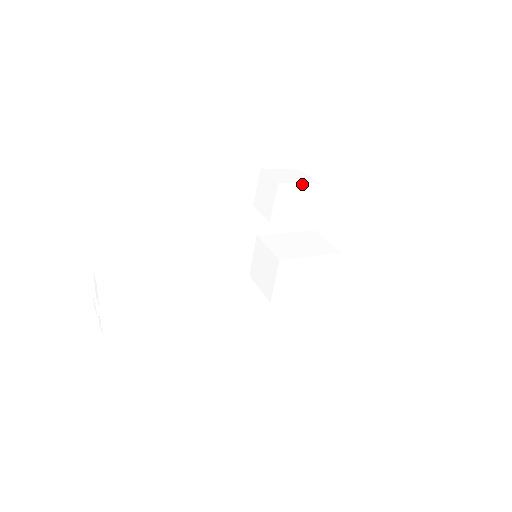
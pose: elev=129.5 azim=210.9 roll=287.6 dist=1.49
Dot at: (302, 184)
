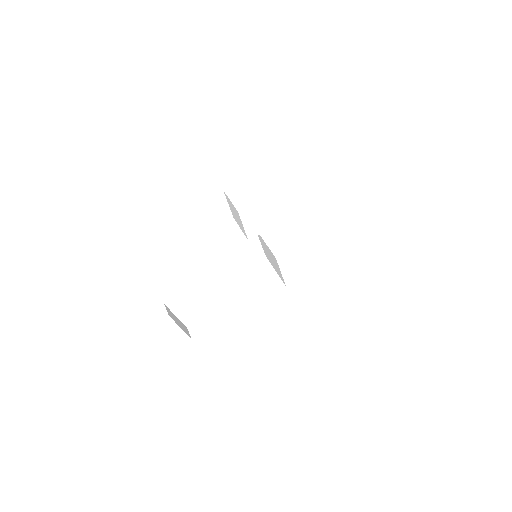
Dot at: (263, 200)
